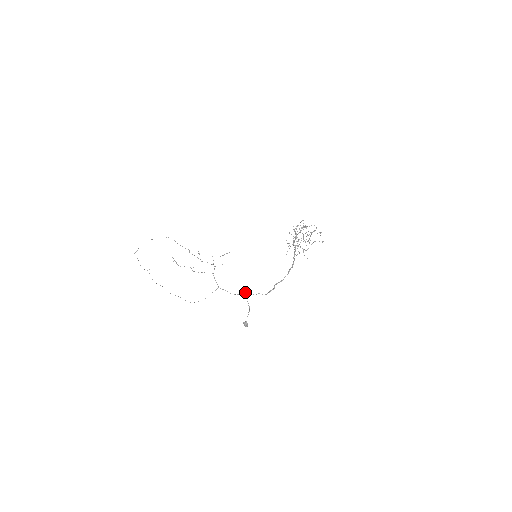
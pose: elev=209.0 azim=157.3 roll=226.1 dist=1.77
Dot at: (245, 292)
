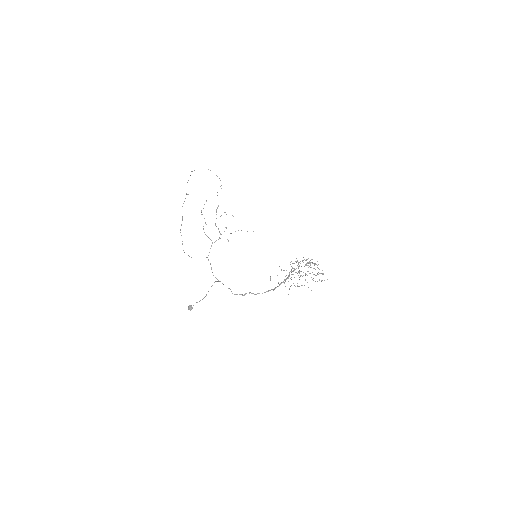
Dot at: (216, 281)
